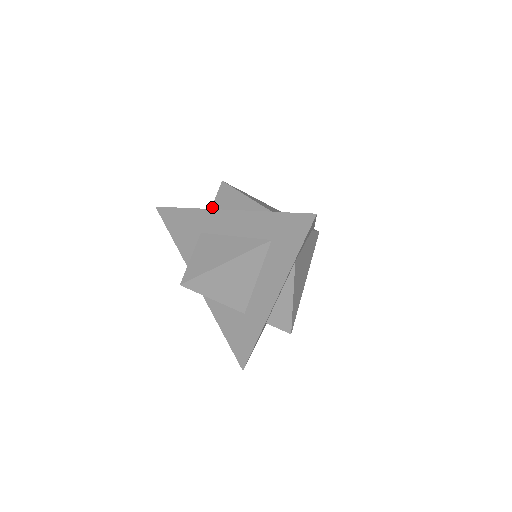
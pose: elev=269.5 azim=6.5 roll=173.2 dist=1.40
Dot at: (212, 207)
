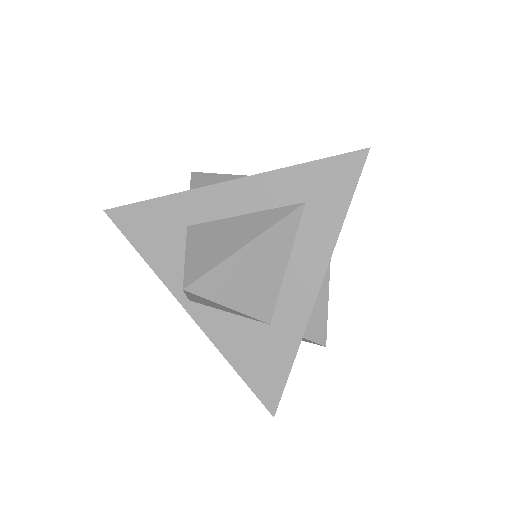
Dot at: occluded
